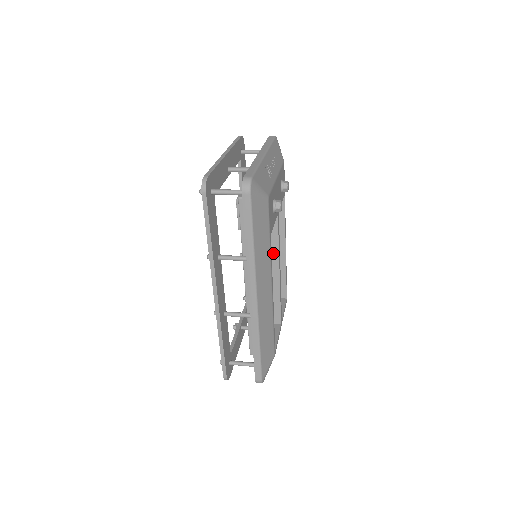
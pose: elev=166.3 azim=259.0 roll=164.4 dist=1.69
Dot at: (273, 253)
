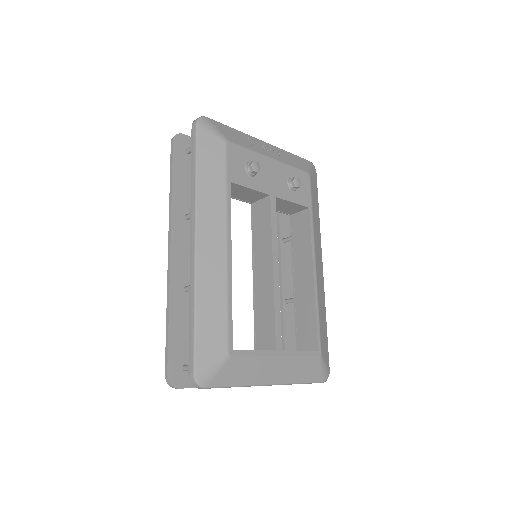
Dot at: (268, 244)
